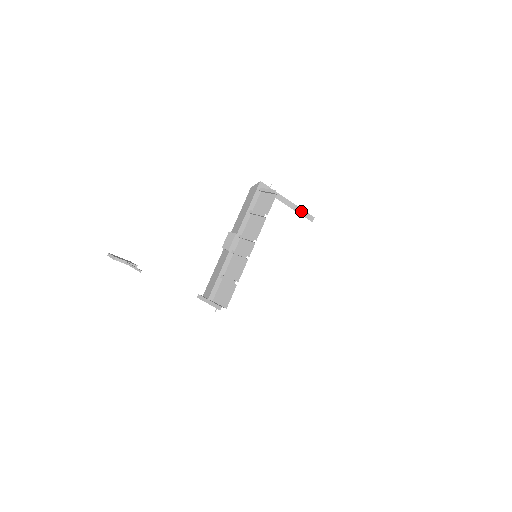
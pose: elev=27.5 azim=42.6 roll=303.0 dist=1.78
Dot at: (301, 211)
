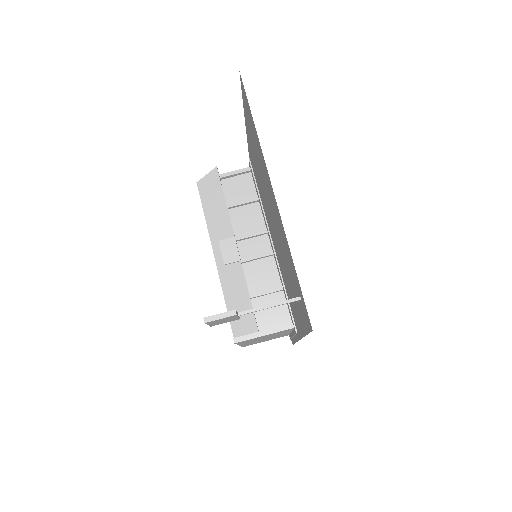
Dot at: occluded
